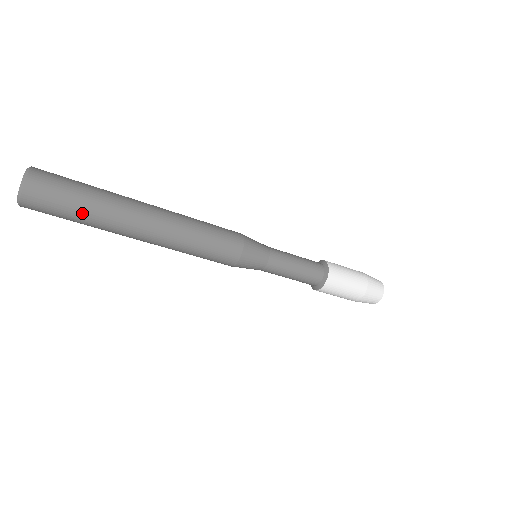
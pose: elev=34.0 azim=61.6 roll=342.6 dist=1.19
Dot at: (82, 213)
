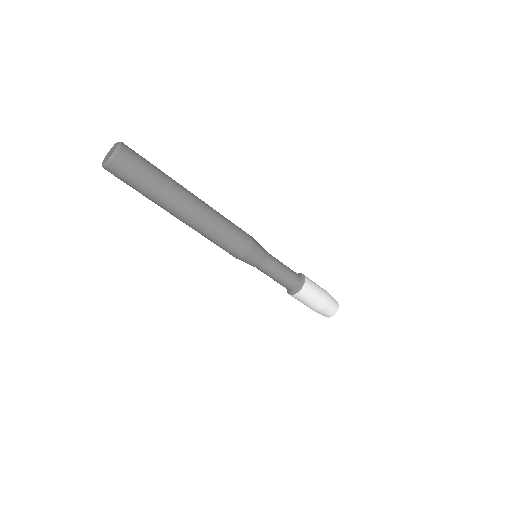
Dot at: (148, 188)
